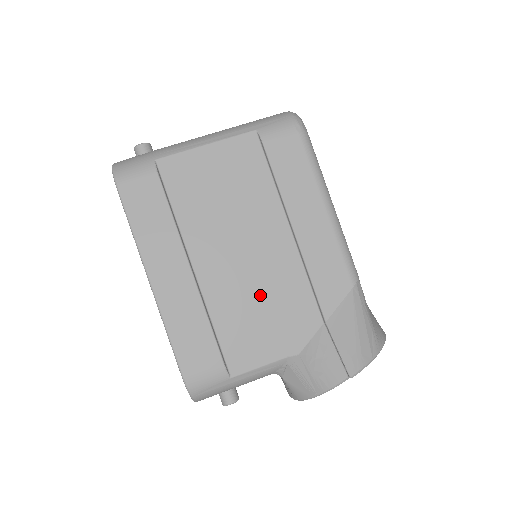
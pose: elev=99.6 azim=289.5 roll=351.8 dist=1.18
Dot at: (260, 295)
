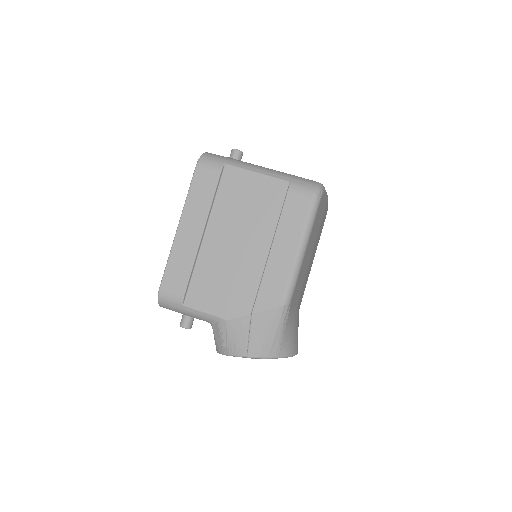
Dot at: (228, 273)
